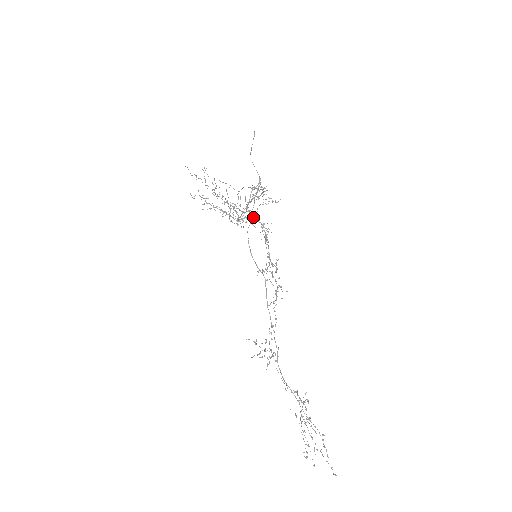
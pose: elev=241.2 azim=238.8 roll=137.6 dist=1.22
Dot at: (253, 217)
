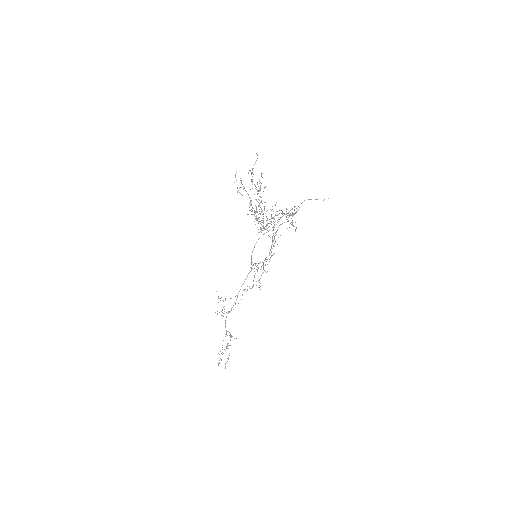
Dot at: (273, 234)
